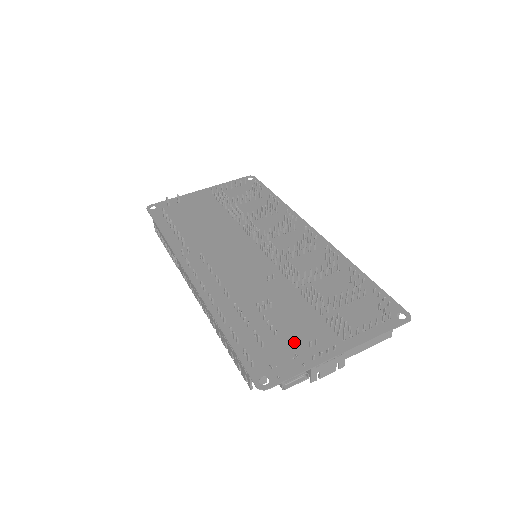
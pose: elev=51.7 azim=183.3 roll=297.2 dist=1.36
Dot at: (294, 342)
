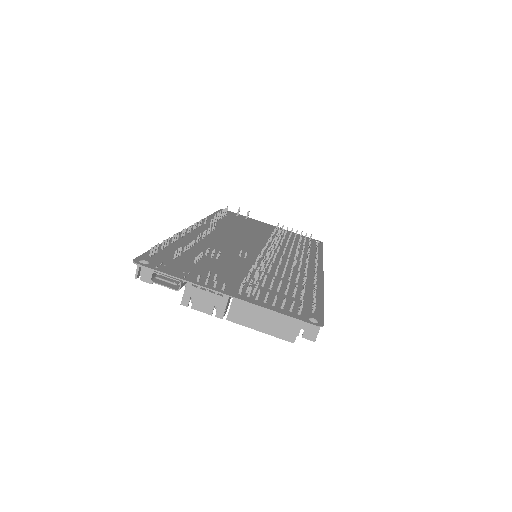
Dot at: (200, 271)
